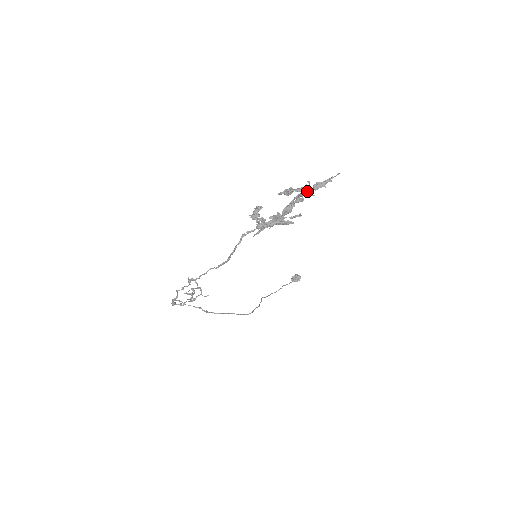
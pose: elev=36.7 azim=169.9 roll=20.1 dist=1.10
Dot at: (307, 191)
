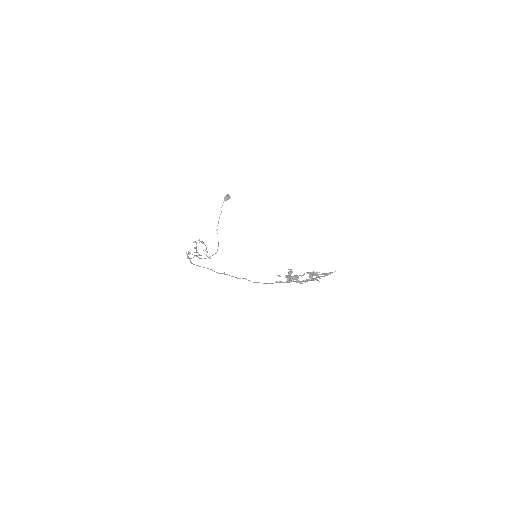
Dot at: (319, 276)
